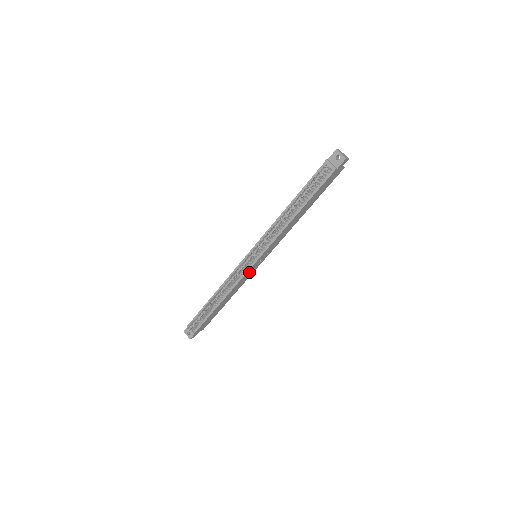
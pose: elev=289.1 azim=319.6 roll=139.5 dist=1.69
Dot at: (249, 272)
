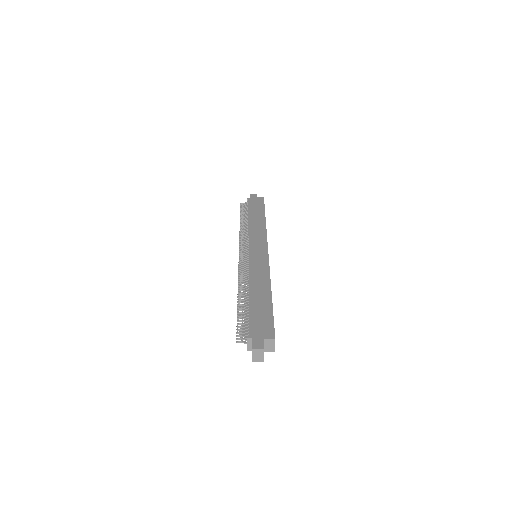
Dot at: occluded
